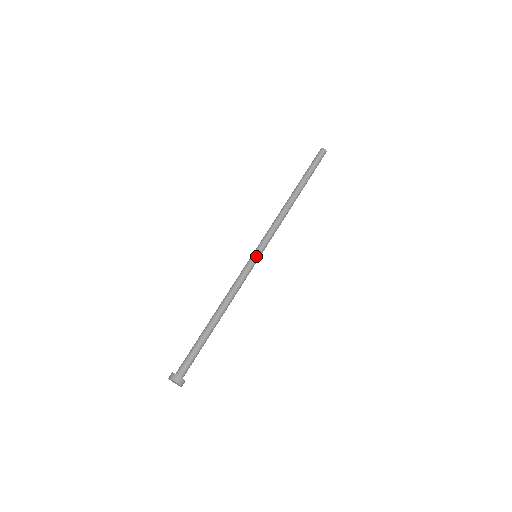
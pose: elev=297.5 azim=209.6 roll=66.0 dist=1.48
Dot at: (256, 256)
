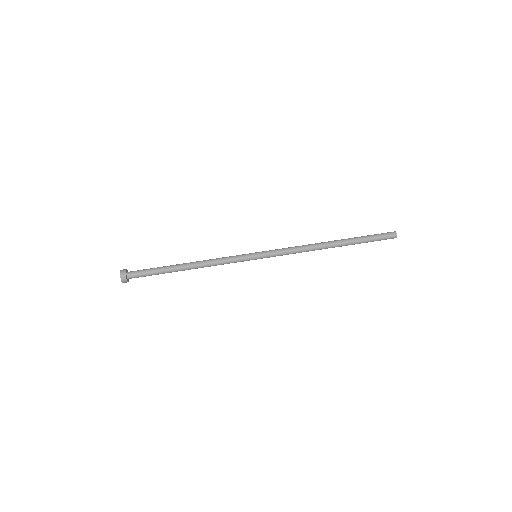
Dot at: (255, 258)
